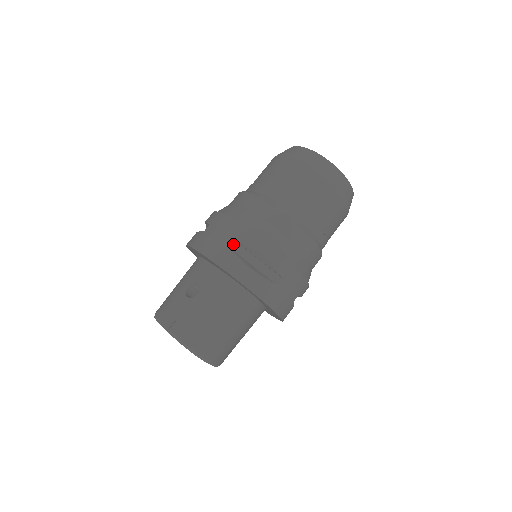
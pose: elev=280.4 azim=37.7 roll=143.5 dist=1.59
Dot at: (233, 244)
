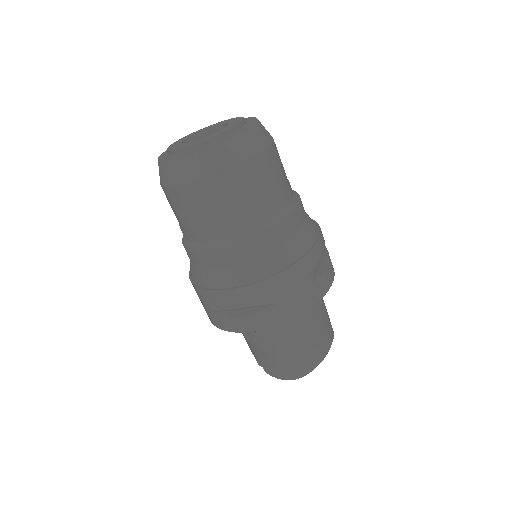
Dot at: (215, 307)
